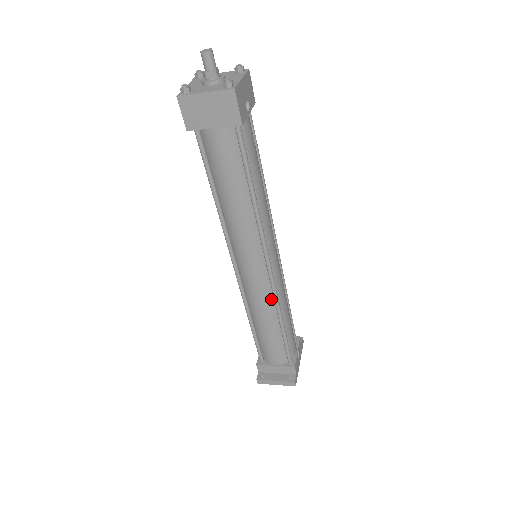
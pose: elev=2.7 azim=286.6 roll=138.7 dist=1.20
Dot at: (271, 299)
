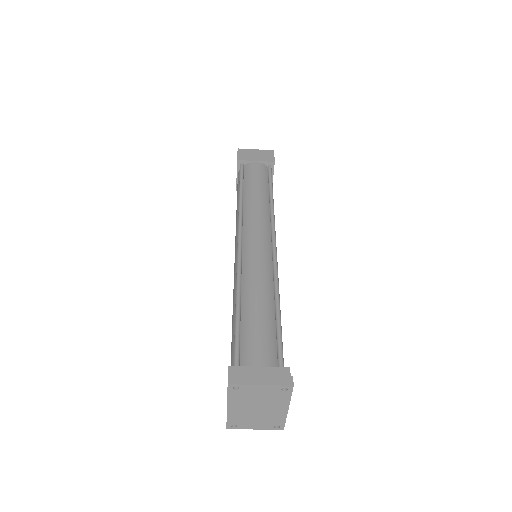
Dot at: (270, 274)
